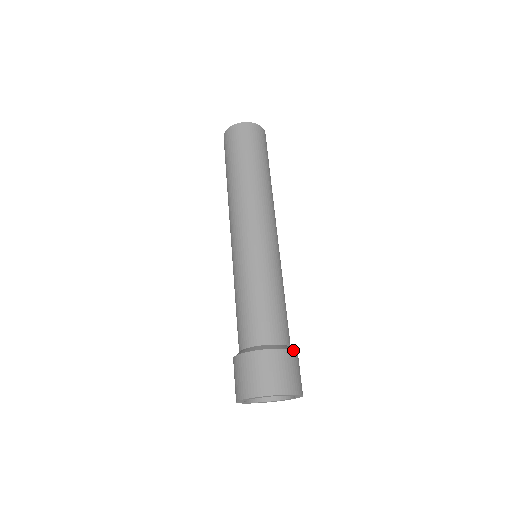
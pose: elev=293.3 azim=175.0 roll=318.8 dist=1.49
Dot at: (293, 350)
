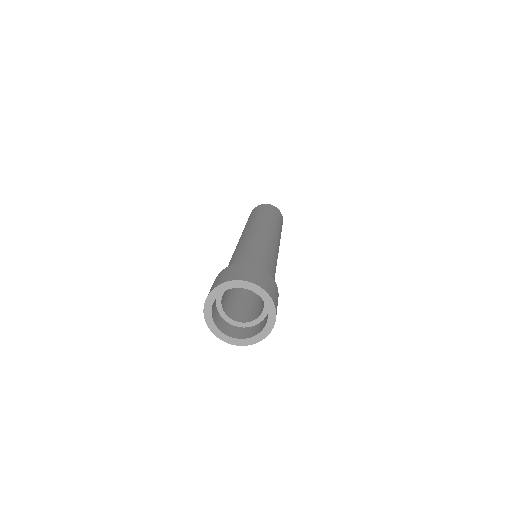
Dot at: (252, 264)
